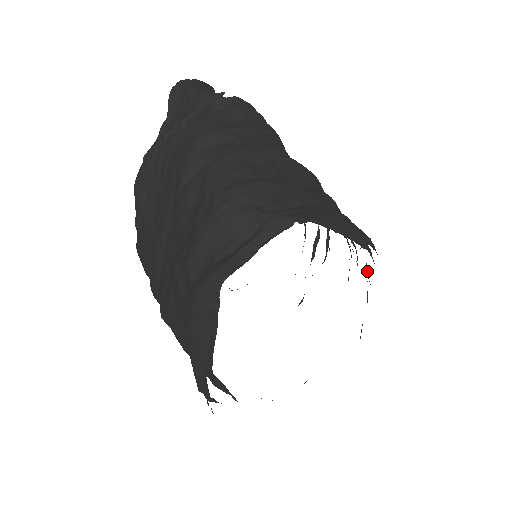
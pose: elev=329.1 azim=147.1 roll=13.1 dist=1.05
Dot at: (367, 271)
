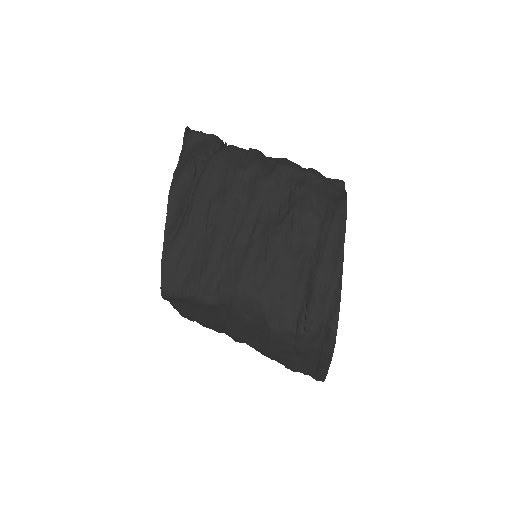
Dot at: occluded
